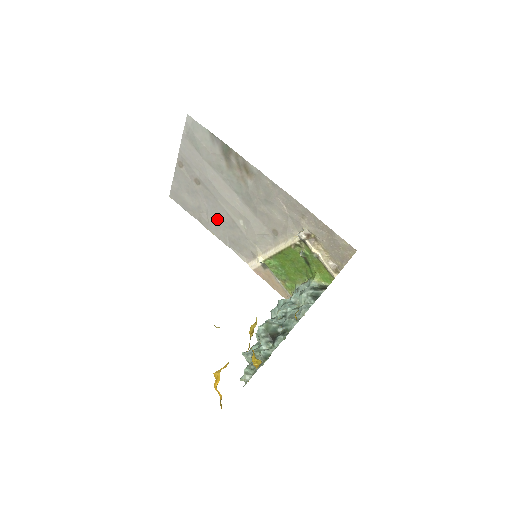
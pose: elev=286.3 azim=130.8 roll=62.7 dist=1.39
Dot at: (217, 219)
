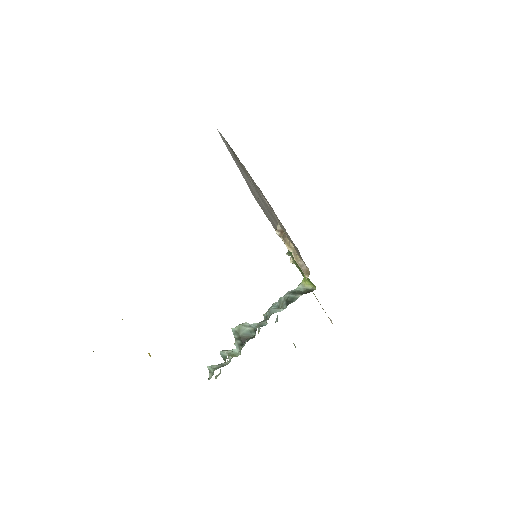
Dot at: occluded
